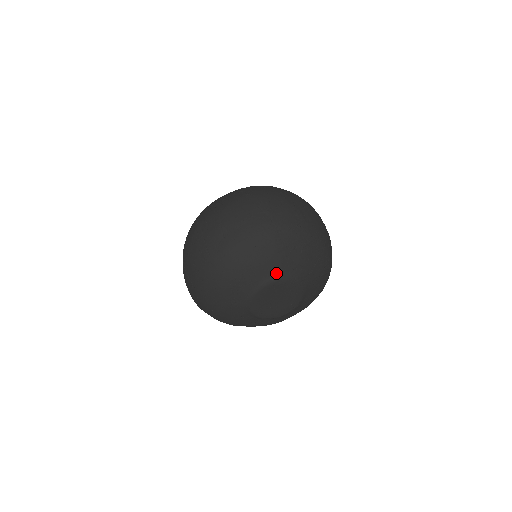
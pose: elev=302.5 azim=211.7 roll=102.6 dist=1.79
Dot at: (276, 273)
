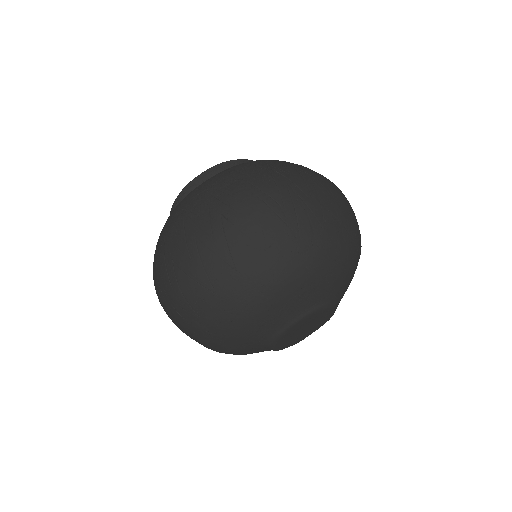
Dot at: (337, 296)
